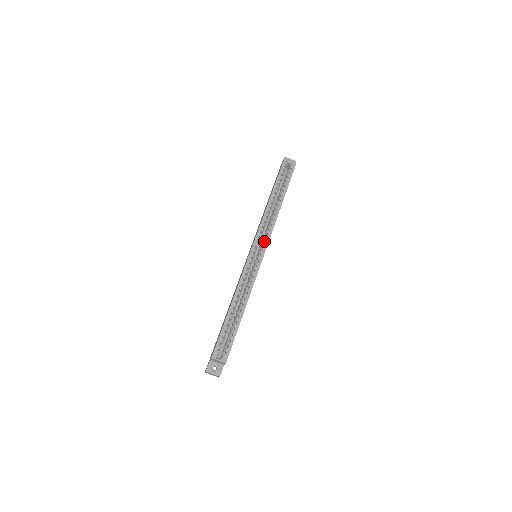
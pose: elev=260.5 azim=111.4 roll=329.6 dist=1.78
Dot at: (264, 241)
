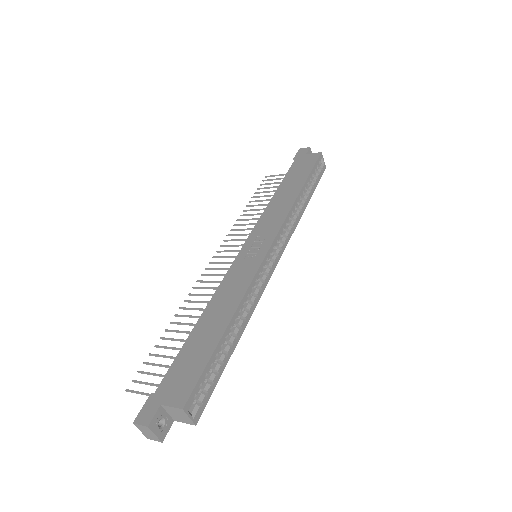
Dot at: (282, 244)
